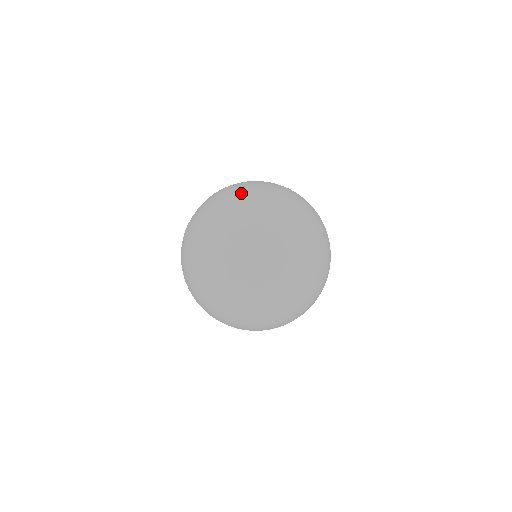
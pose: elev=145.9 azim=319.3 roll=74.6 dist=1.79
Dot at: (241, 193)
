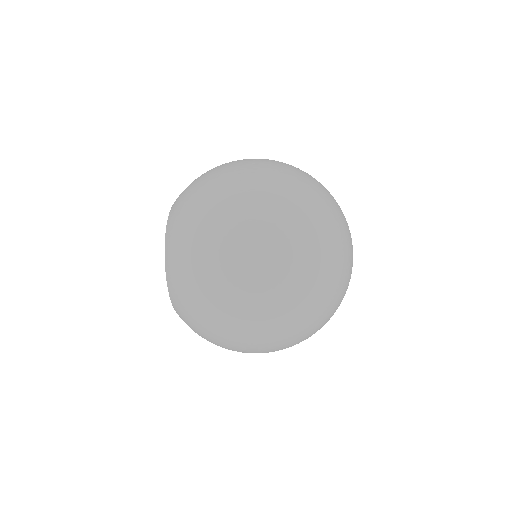
Dot at: (208, 209)
